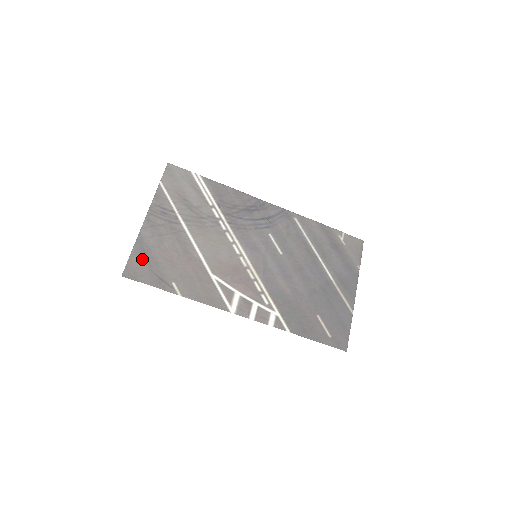
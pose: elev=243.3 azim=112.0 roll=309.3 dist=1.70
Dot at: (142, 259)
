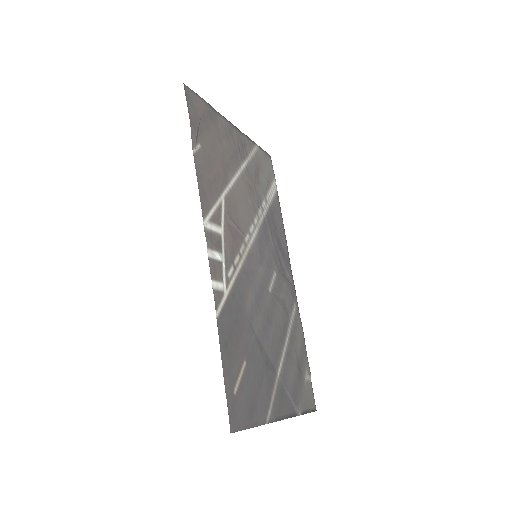
Dot at: (205, 111)
